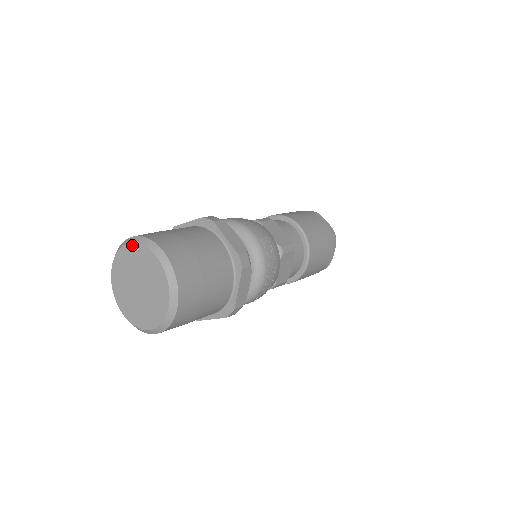
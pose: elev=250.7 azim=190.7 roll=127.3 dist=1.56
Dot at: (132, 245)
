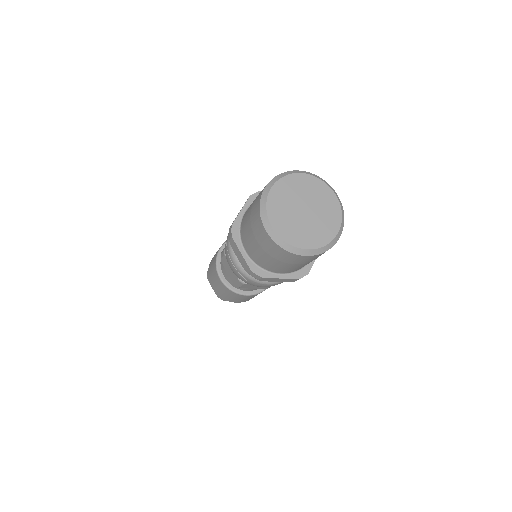
Dot at: (276, 185)
